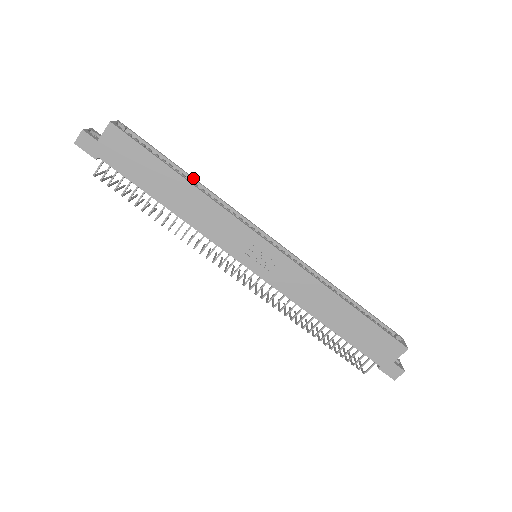
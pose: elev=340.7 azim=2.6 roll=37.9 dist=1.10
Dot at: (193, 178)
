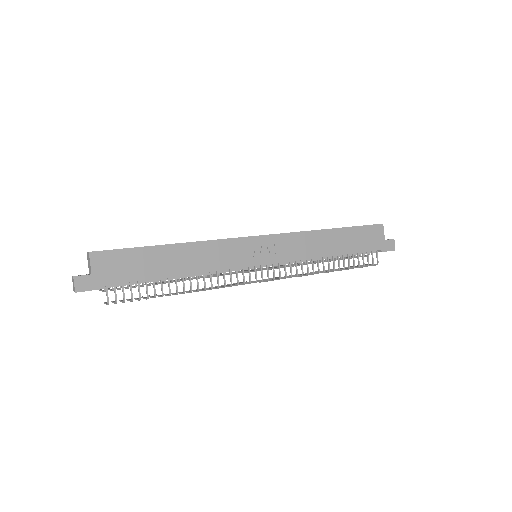
Dot at: occluded
